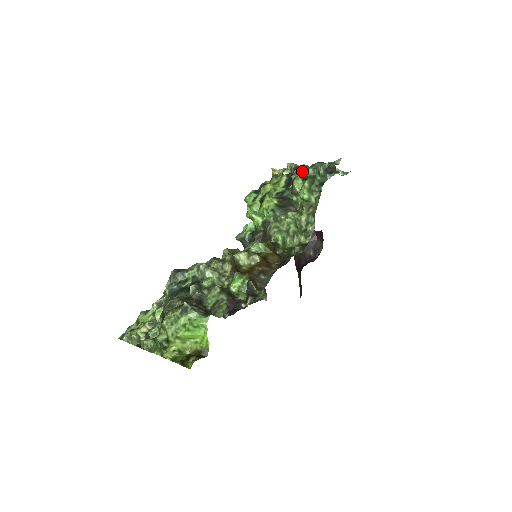
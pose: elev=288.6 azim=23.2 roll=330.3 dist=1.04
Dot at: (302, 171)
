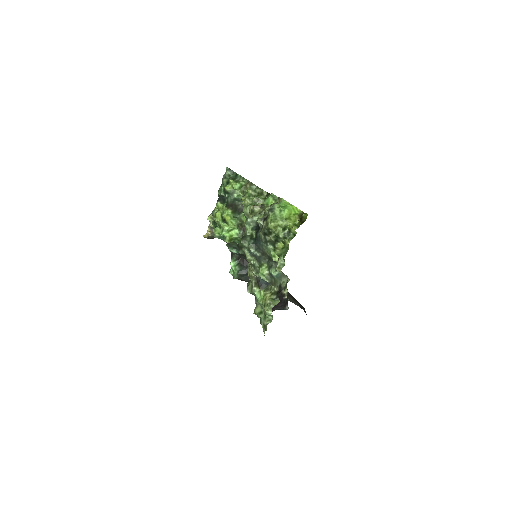
Dot at: (222, 185)
